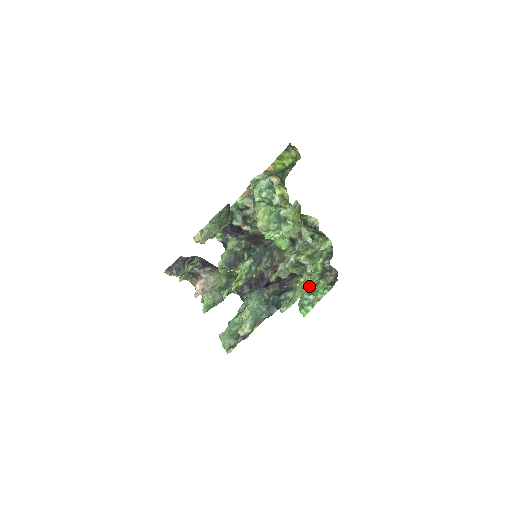
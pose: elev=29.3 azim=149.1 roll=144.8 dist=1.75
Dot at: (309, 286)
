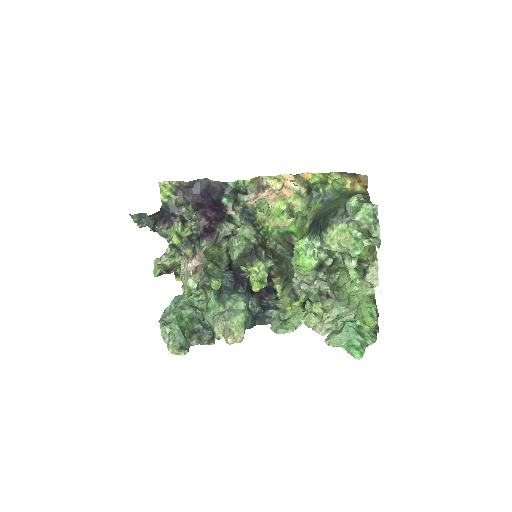
Dot at: (355, 327)
